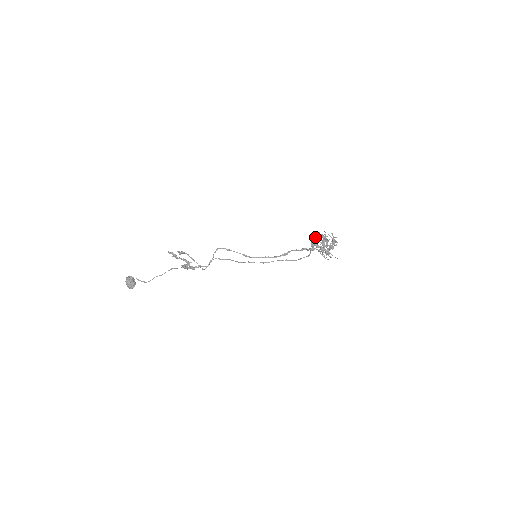
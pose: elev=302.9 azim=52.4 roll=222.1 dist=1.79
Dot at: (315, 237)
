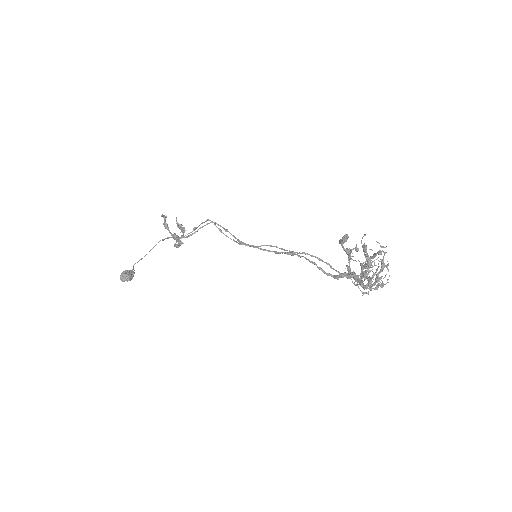
Dot at: (364, 277)
